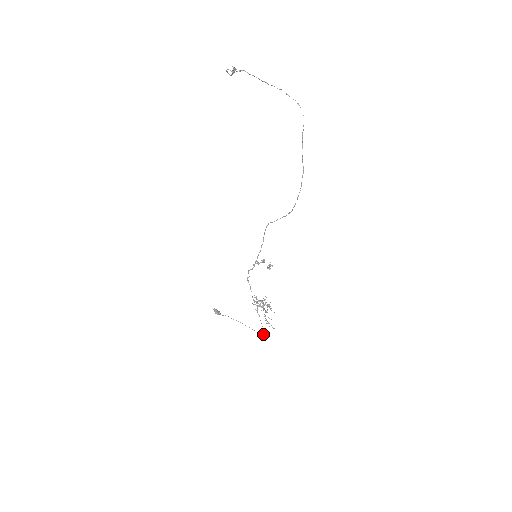
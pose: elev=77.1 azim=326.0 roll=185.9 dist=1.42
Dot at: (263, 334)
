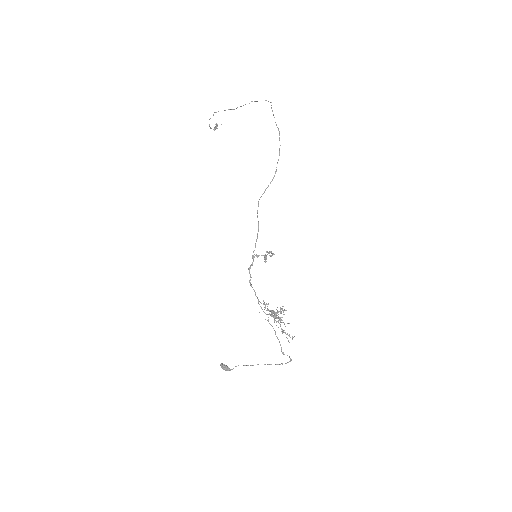
Dot at: (282, 353)
